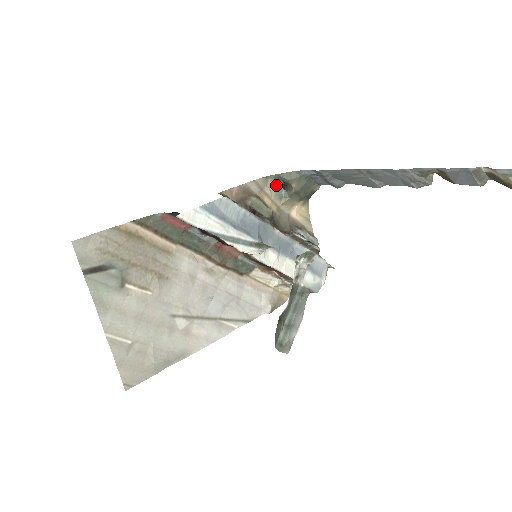
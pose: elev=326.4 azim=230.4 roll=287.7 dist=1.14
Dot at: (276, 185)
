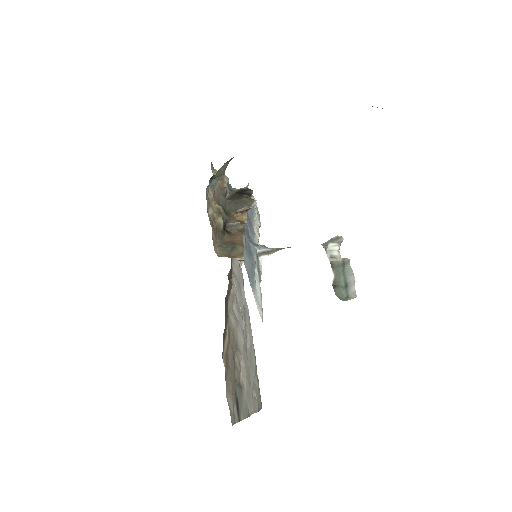
Dot at: (209, 185)
